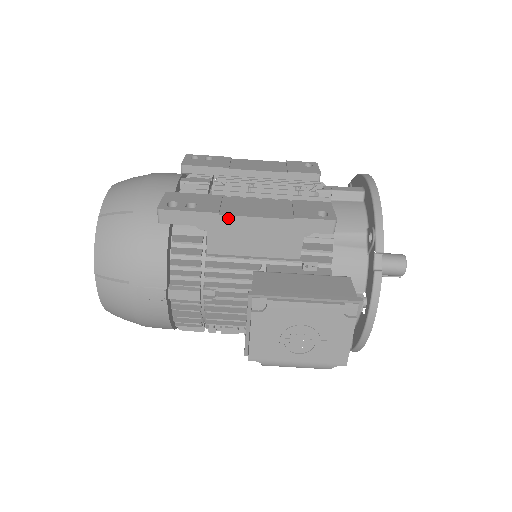
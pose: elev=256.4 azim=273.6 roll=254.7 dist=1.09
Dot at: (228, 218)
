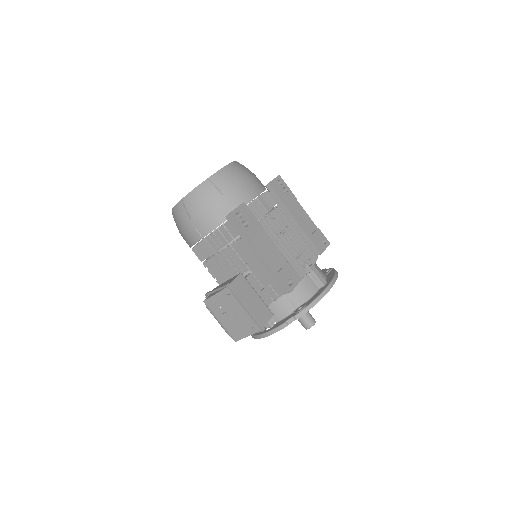
Dot at: (253, 246)
